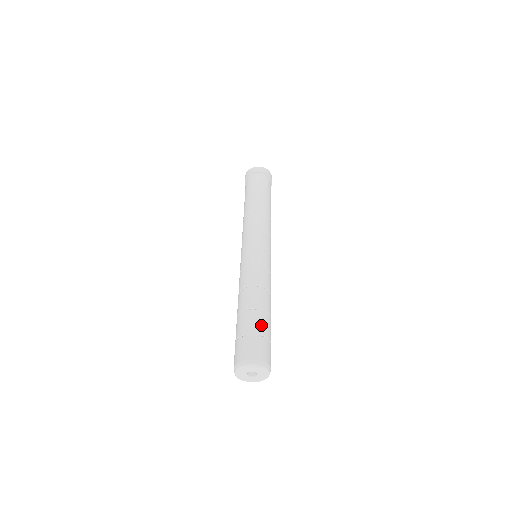
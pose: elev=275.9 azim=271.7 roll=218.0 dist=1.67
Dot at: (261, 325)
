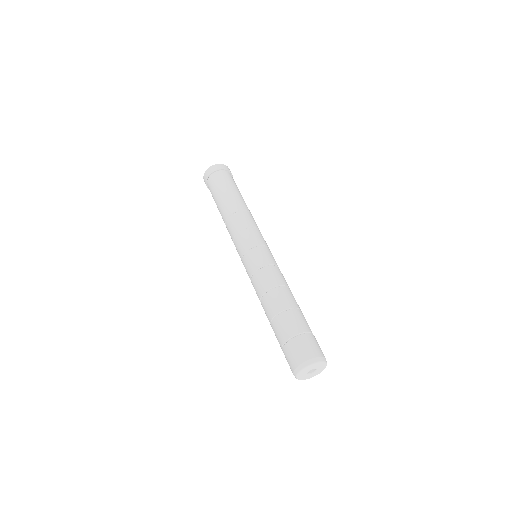
Dot at: (293, 325)
